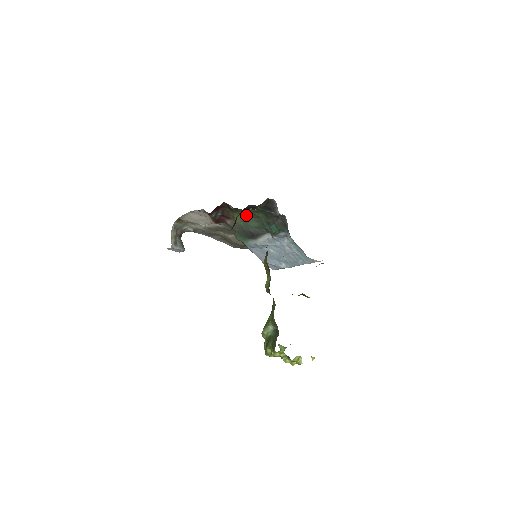
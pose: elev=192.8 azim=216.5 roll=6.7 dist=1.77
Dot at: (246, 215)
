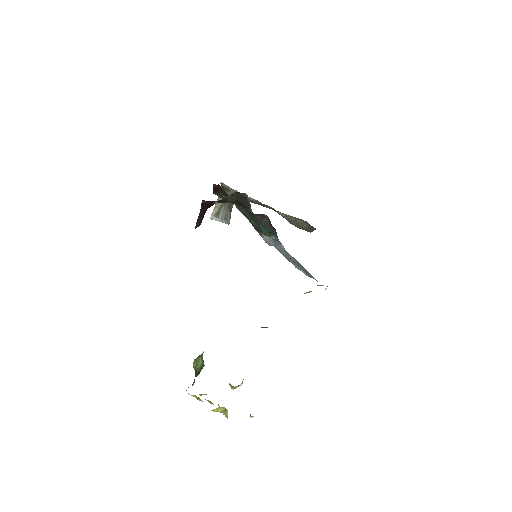
Dot at: occluded
